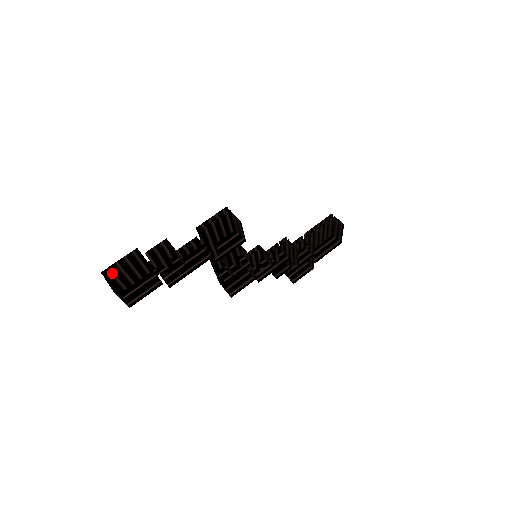
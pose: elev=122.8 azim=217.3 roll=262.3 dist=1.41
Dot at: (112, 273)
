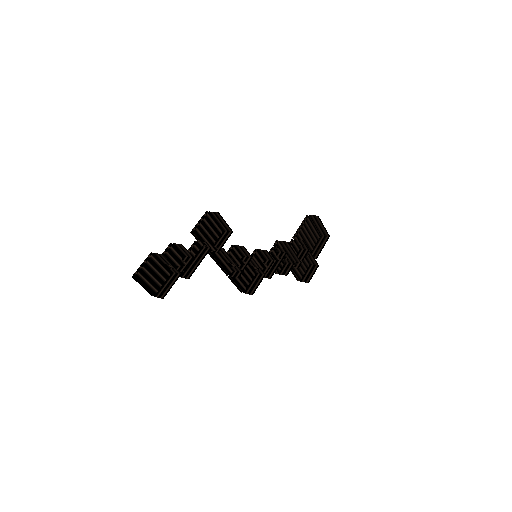
Dot at: (140, 274)
